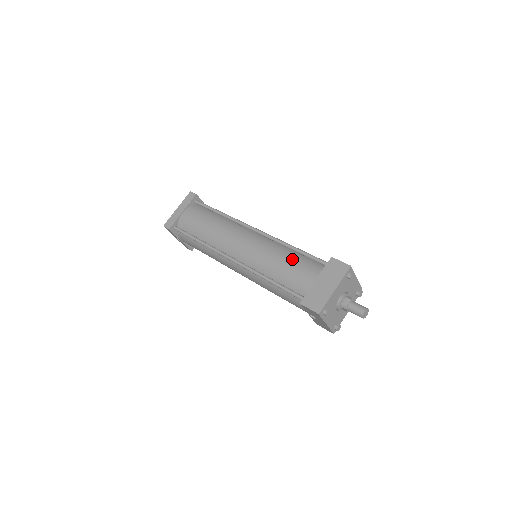
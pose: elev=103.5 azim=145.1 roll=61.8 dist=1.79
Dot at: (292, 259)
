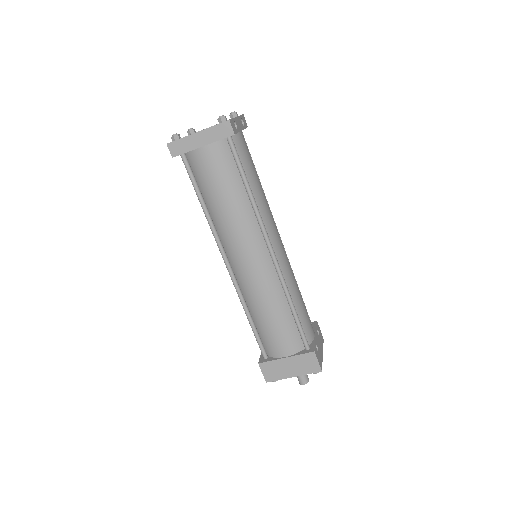
Dot at: (282, 321)
